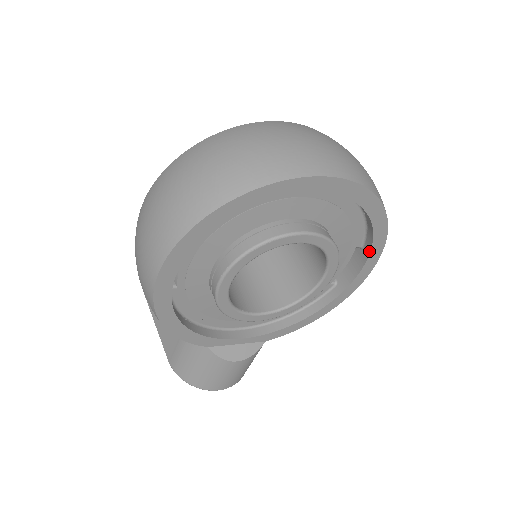
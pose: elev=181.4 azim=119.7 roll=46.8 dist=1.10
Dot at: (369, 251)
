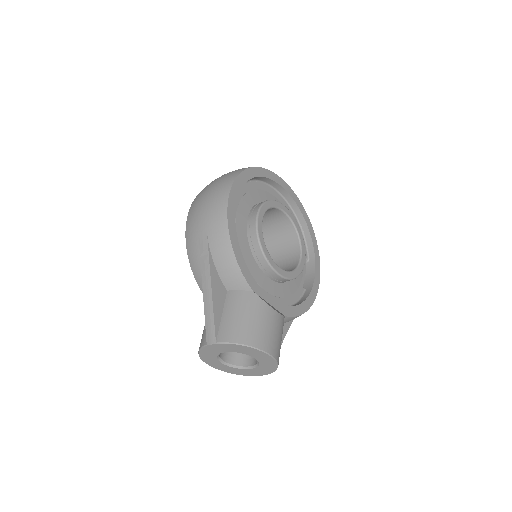
Dot at: (314, 255)
